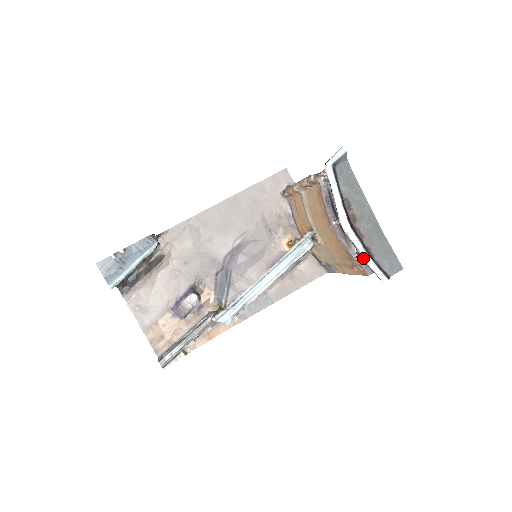
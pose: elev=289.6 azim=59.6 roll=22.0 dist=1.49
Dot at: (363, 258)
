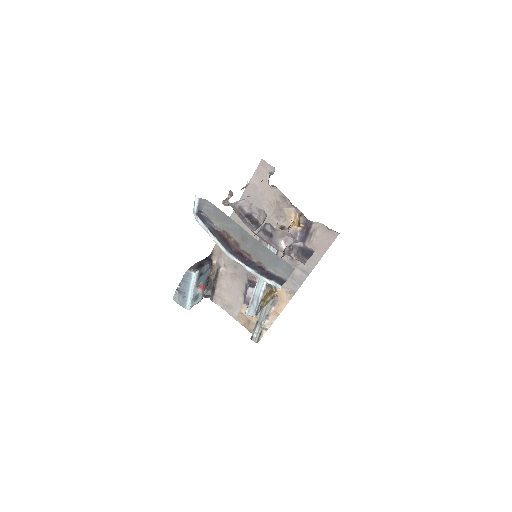
Dot at: occluded
